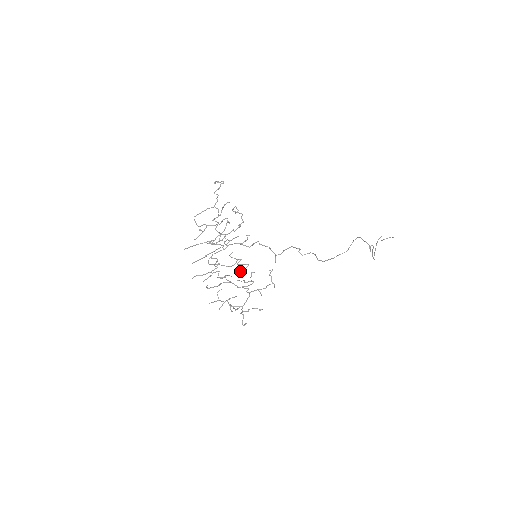
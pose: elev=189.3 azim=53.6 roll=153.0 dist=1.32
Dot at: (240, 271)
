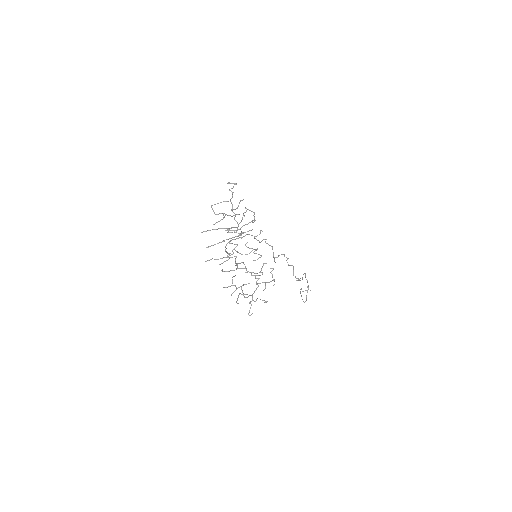
Dot at: (254, 260)
